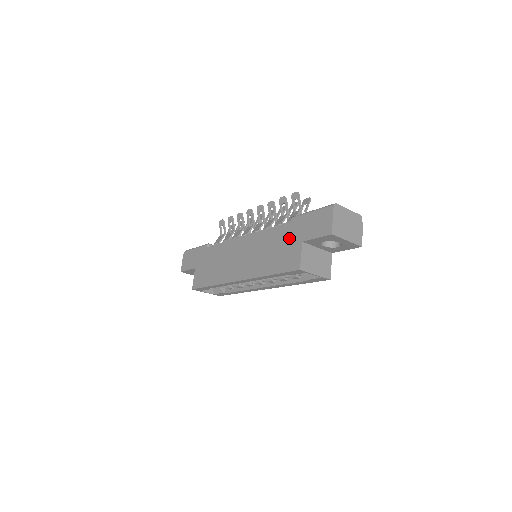
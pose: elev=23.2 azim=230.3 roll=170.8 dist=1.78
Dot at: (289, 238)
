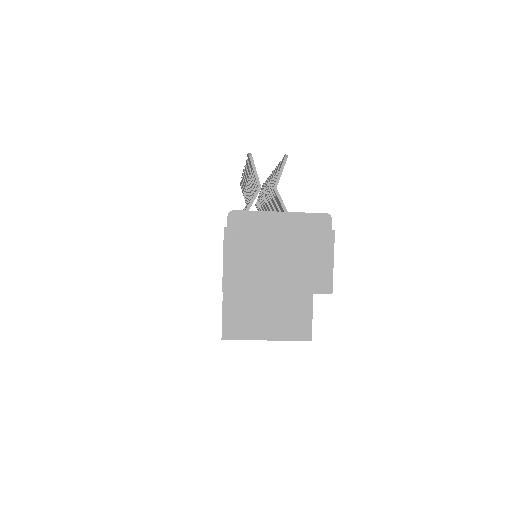
Dot at: occluded
